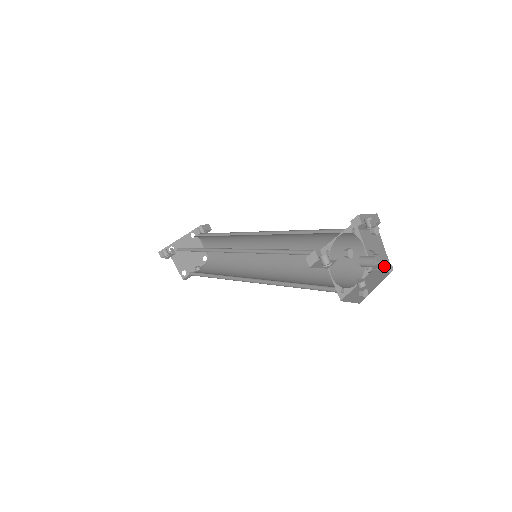
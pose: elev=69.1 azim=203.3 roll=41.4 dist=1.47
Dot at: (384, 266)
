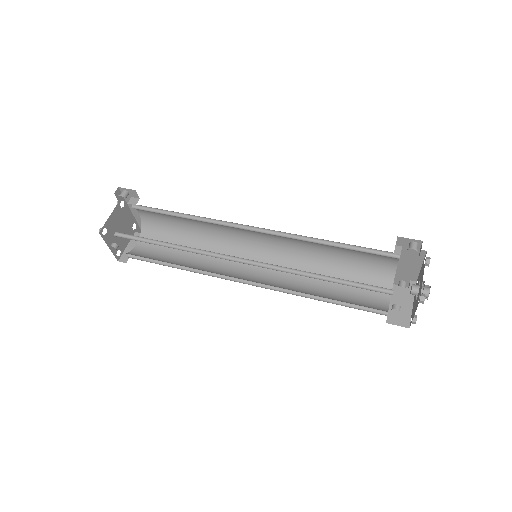
Dot at: occluded
